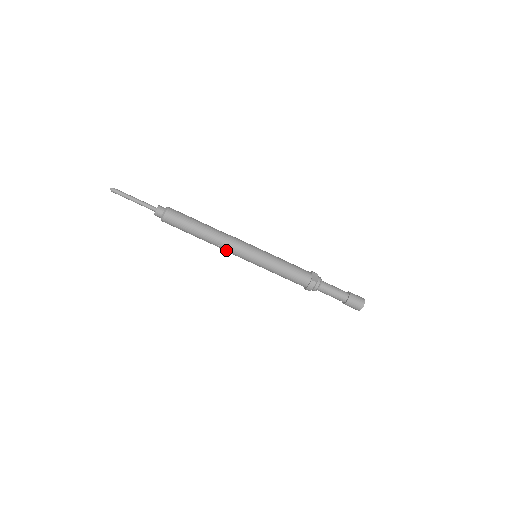
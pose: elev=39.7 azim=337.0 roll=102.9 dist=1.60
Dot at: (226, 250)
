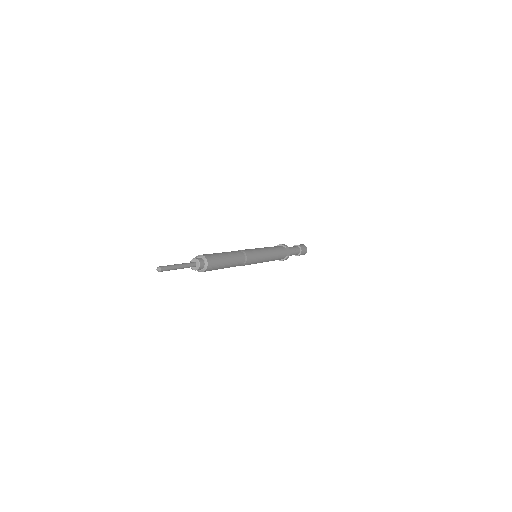
Dot at: occluded
